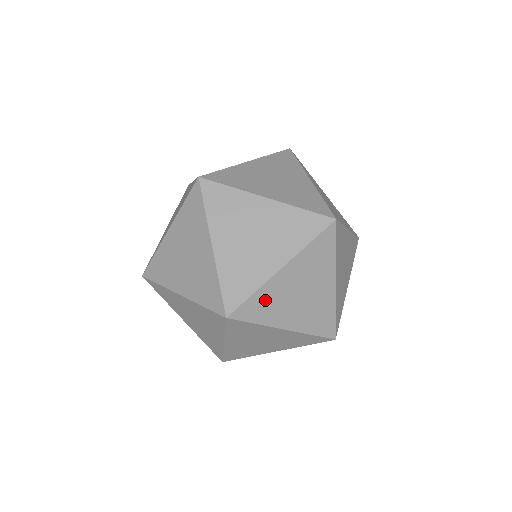
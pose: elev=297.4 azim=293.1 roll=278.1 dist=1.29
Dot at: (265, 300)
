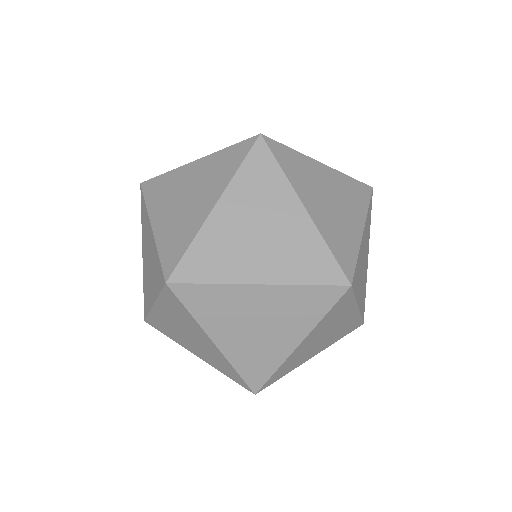
Dot at: (288, 365)
